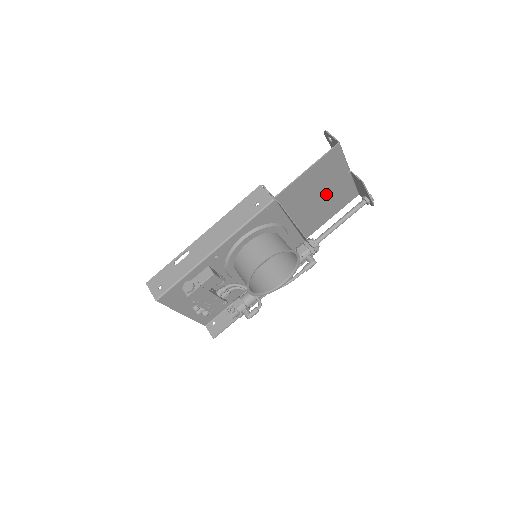
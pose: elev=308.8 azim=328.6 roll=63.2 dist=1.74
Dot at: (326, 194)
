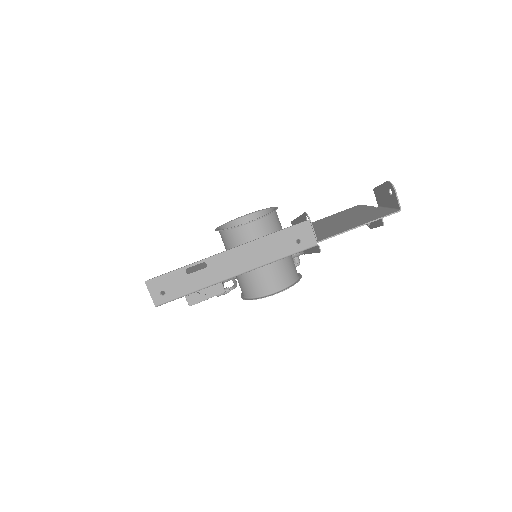
Dot at: occluded
